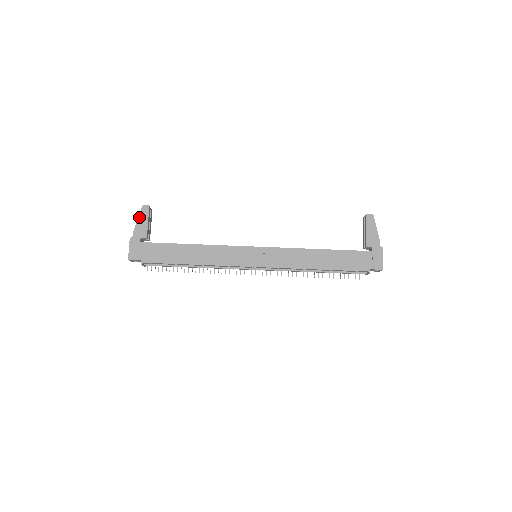
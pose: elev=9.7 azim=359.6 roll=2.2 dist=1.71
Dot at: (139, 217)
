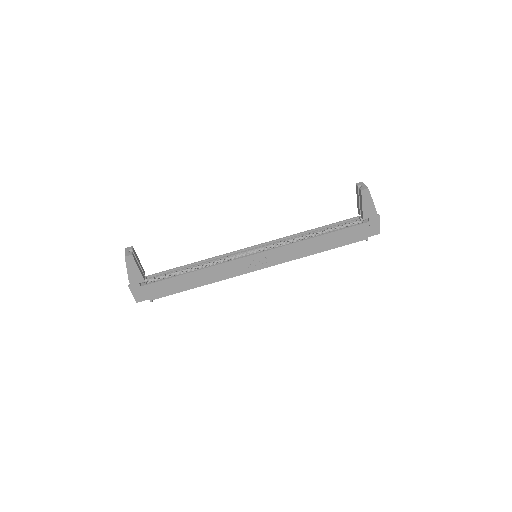
Dot at: (127, 268)
